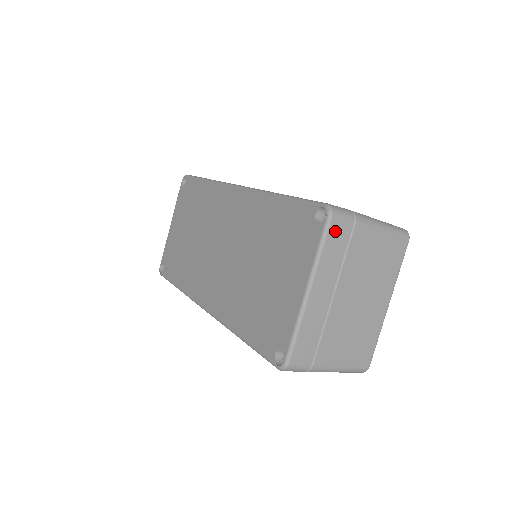
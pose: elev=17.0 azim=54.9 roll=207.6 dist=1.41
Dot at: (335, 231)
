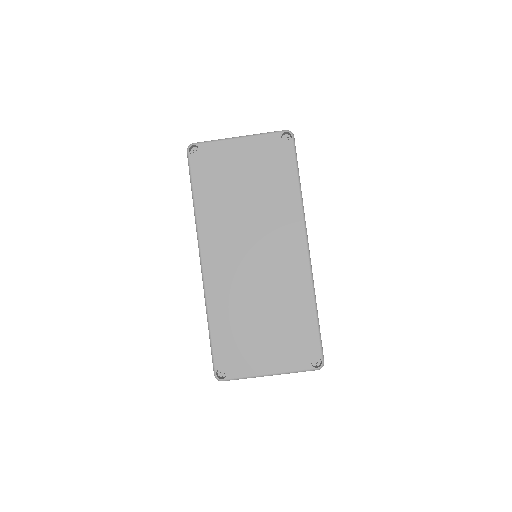
Dot at: occluded
